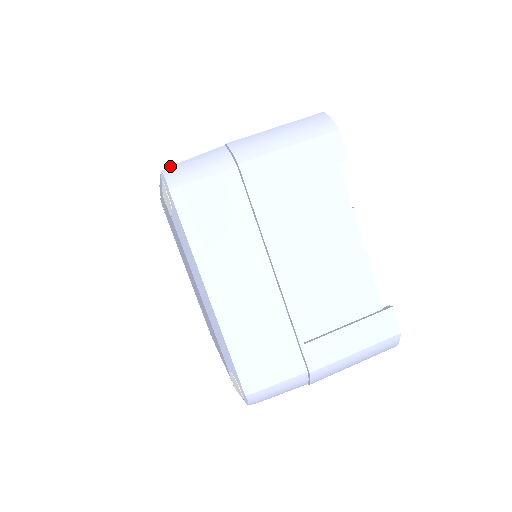
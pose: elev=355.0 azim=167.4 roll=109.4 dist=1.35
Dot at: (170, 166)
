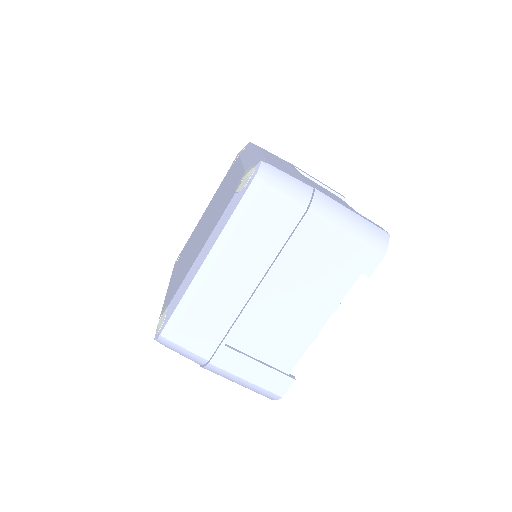
Dot at: (270, 164)
